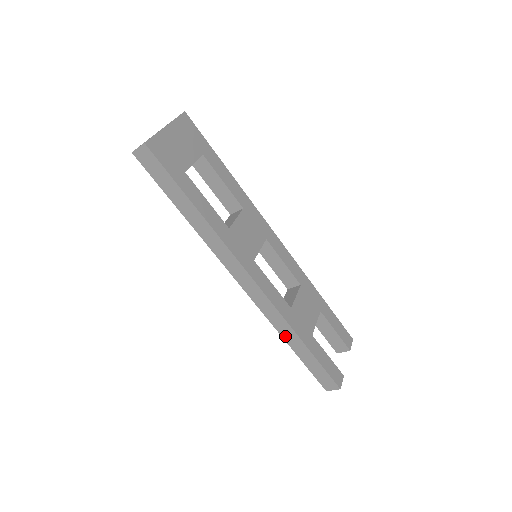
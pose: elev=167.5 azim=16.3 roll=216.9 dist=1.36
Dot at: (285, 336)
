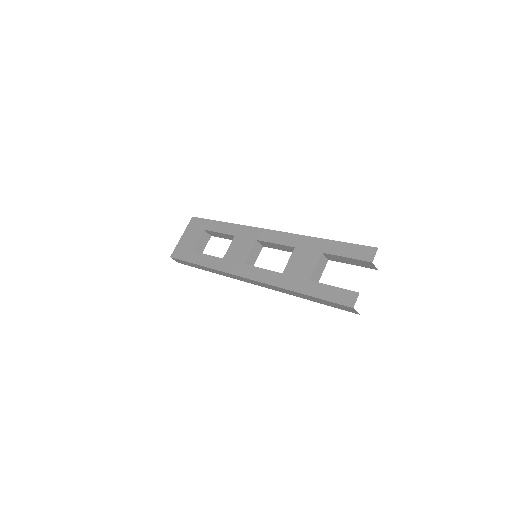
Dot at: (294, 295)
